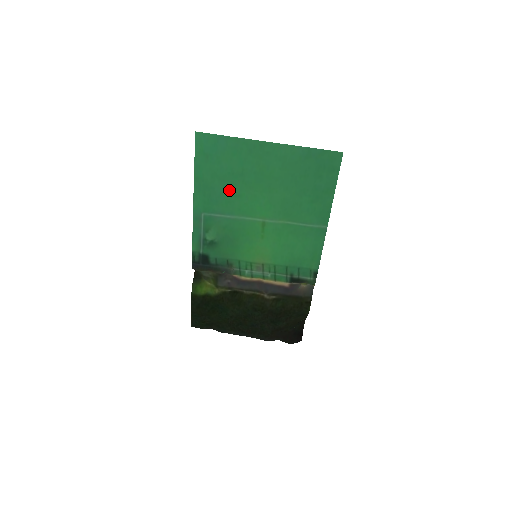
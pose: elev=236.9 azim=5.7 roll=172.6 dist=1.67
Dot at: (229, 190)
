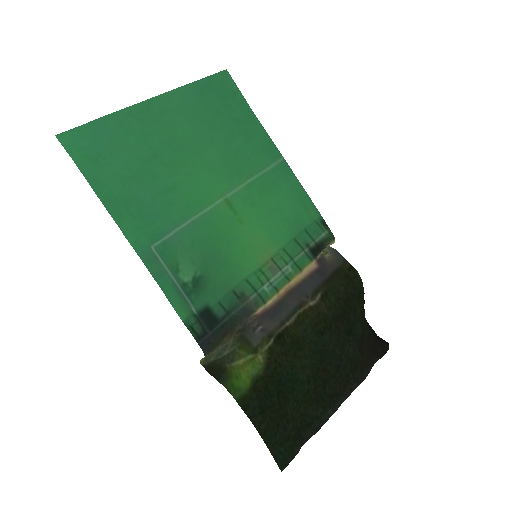
Dot at: (157, 188)
